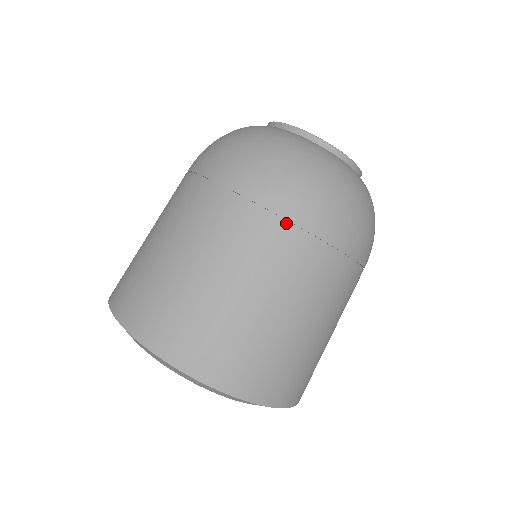
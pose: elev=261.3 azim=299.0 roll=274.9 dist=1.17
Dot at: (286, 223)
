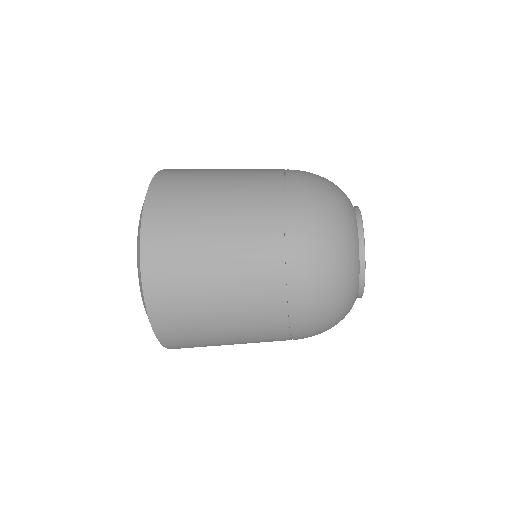
Dot at: (284, 239)
